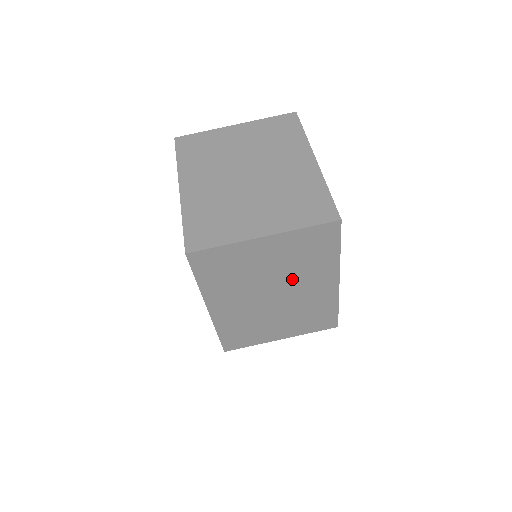
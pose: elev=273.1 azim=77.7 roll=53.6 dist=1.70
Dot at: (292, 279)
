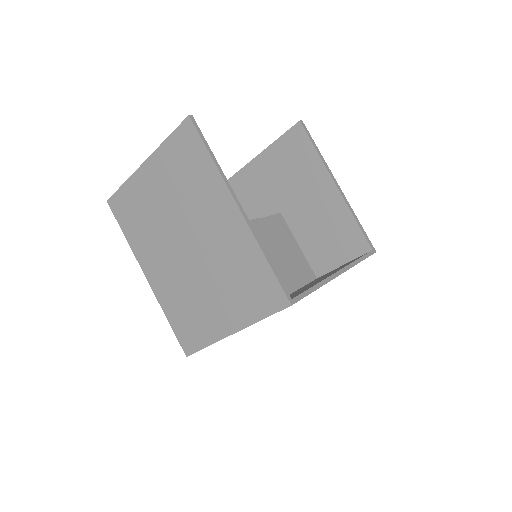
Dot at: occluded
